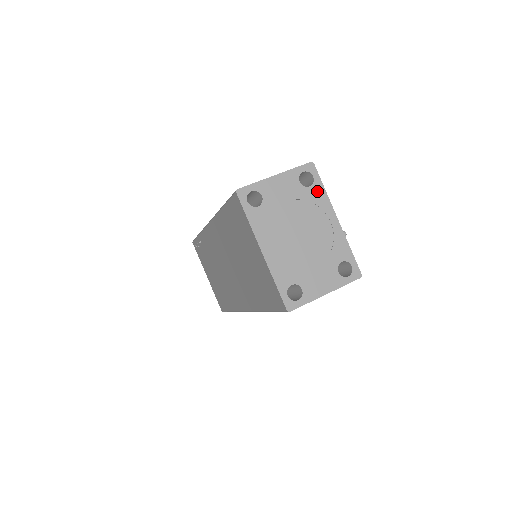
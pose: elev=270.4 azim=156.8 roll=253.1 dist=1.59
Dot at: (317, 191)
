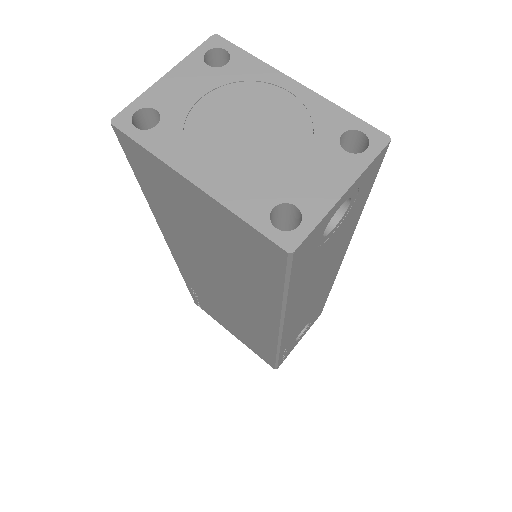
Dot at: (242, 64)
